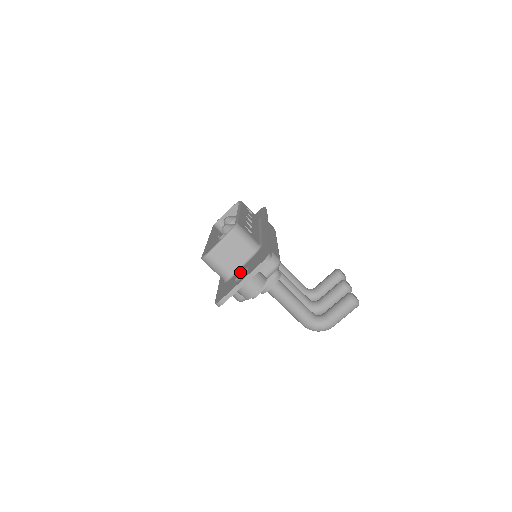
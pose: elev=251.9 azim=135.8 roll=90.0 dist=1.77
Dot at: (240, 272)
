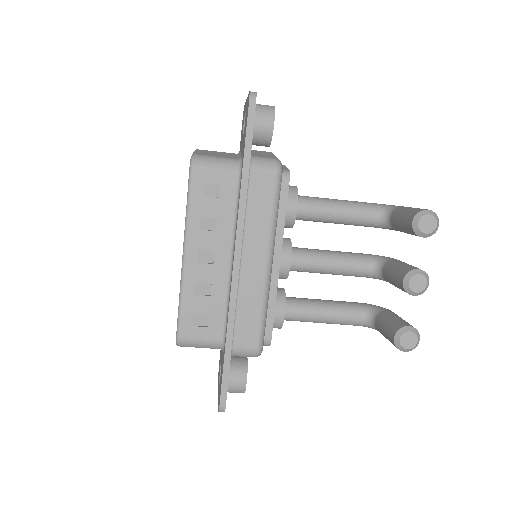
Dot at: (221, 359)
